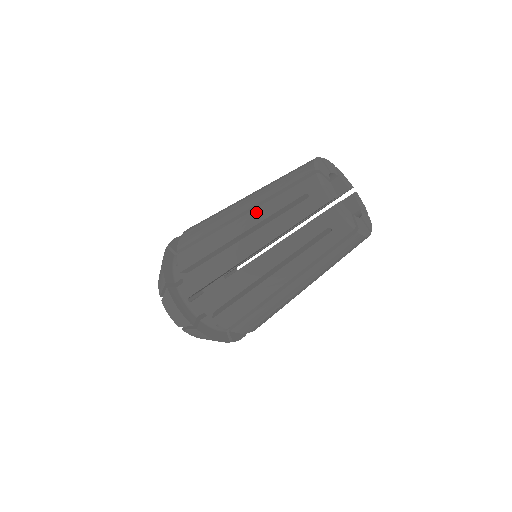
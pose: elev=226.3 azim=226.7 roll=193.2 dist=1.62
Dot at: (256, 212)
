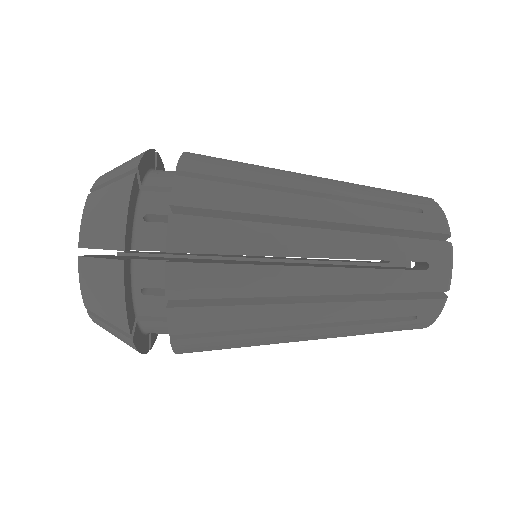
Dot at: (338, 185)
